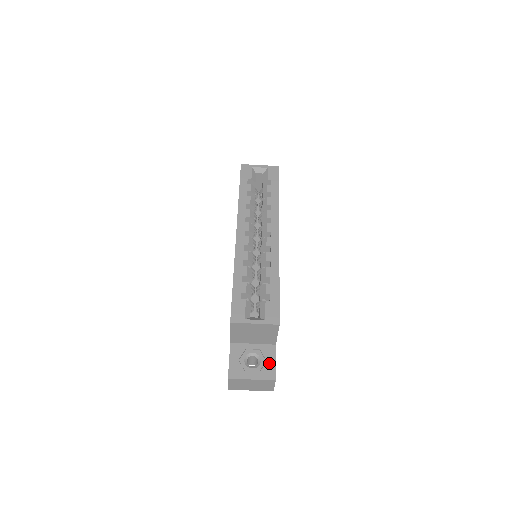
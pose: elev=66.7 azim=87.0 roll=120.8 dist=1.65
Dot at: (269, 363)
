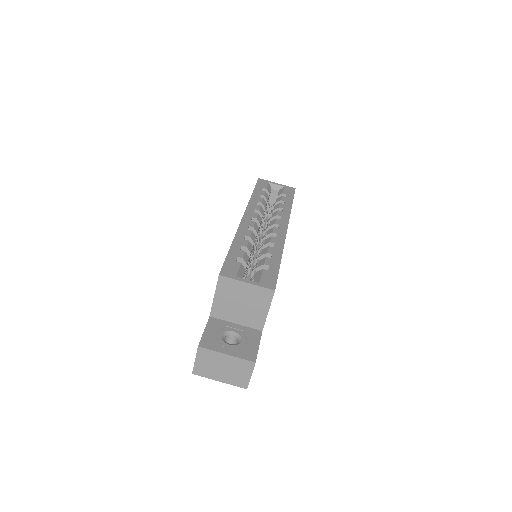
Dot at: (251, 345)
